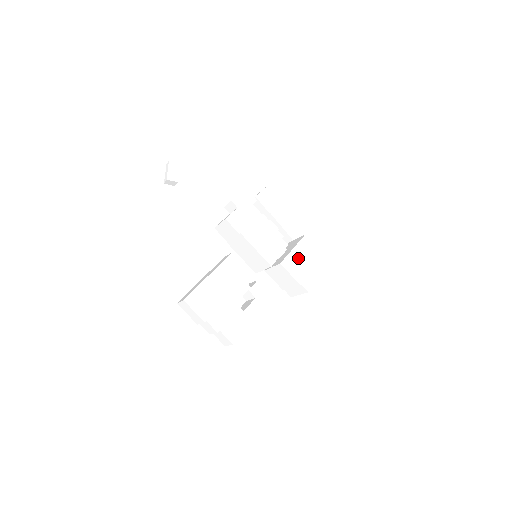
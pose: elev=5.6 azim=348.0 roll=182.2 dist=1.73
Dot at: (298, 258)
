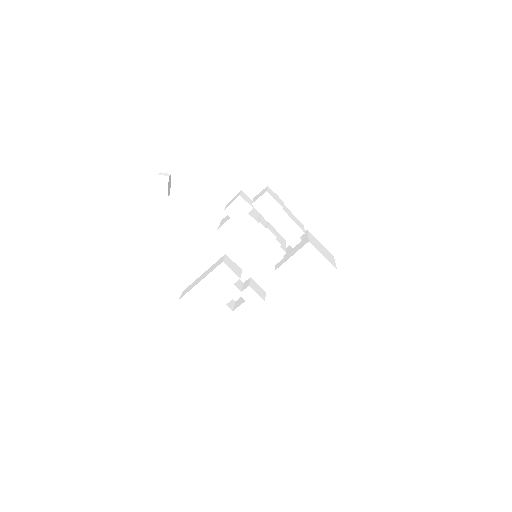
Dot at: (296, 266)
